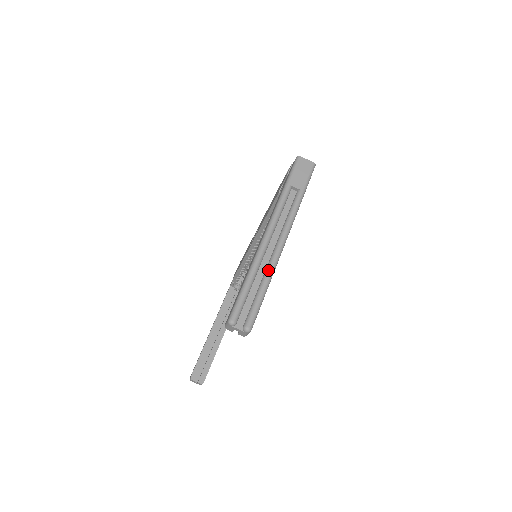
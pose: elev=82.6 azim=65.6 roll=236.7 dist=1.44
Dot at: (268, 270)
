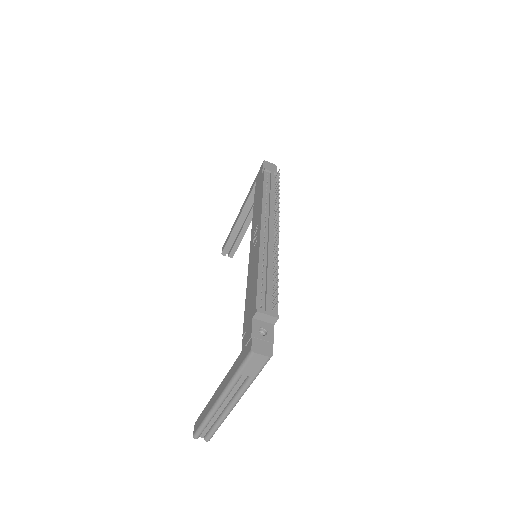
Dot at: (220, 420)
